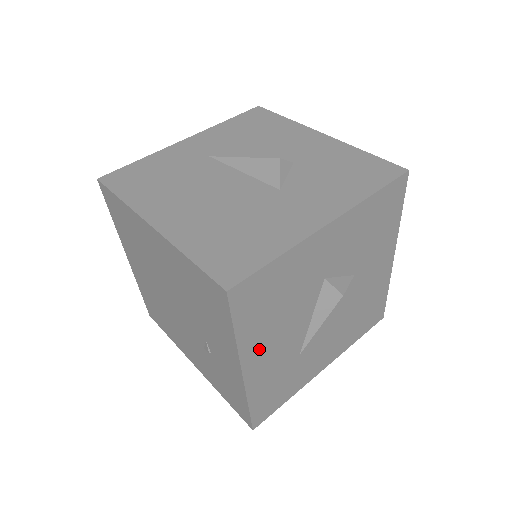
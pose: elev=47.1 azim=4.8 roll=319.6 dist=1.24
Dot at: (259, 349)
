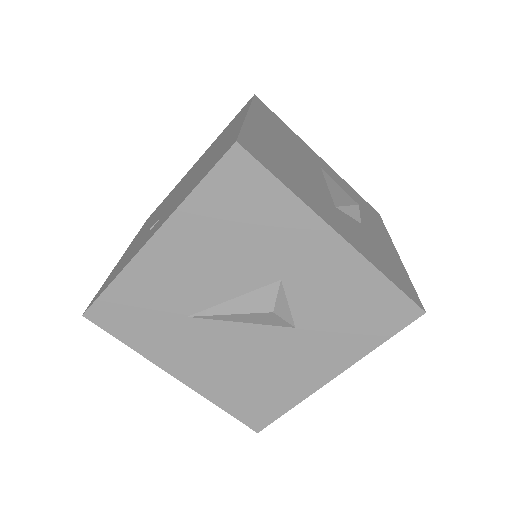
Dot at: (183, 242)
